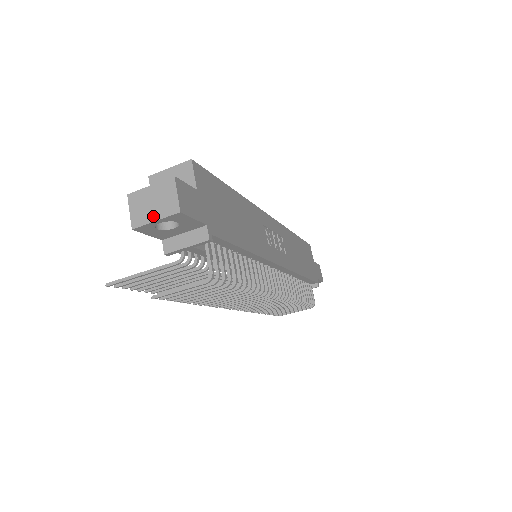
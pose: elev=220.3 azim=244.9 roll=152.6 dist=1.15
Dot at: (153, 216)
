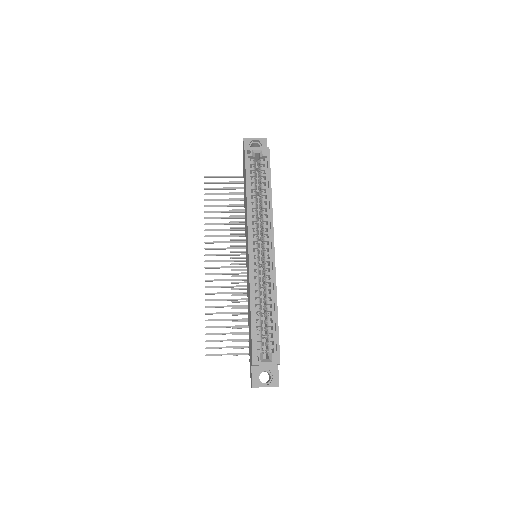
Dot at: occluded
